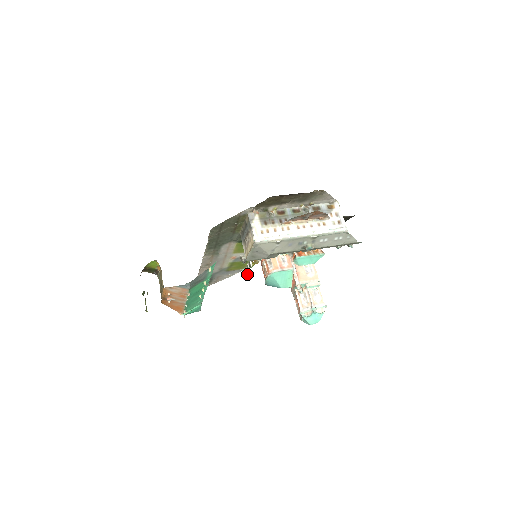
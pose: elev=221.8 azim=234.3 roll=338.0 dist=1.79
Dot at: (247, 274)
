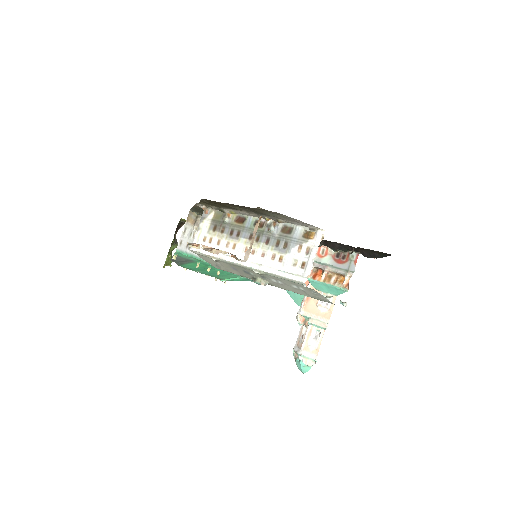
Dot at: occluded
